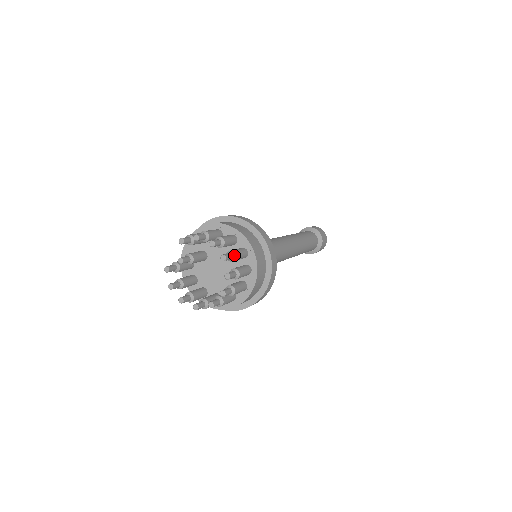
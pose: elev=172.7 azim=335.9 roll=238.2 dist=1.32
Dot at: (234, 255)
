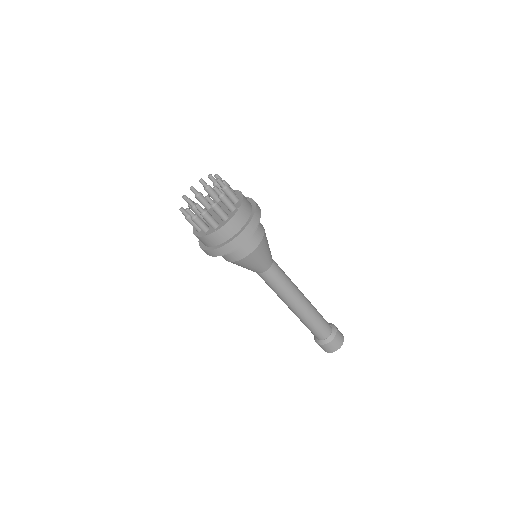
Dot at: occluded
